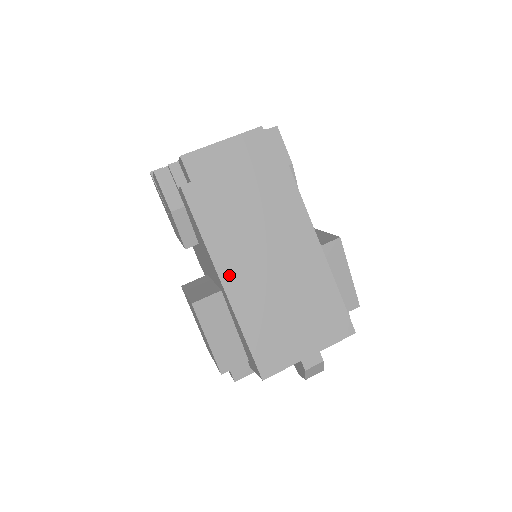
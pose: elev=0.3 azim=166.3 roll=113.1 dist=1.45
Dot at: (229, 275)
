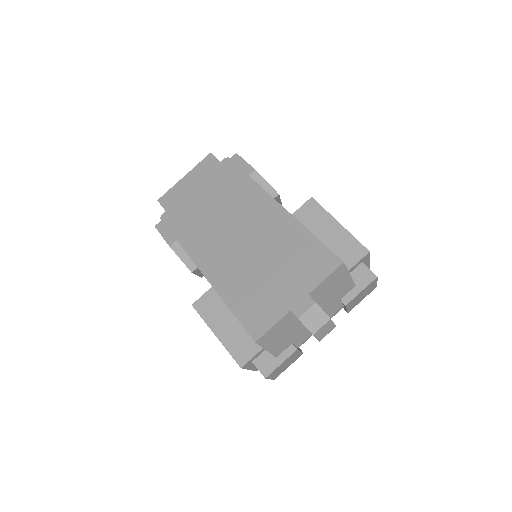
Dot at: (205, 262)
